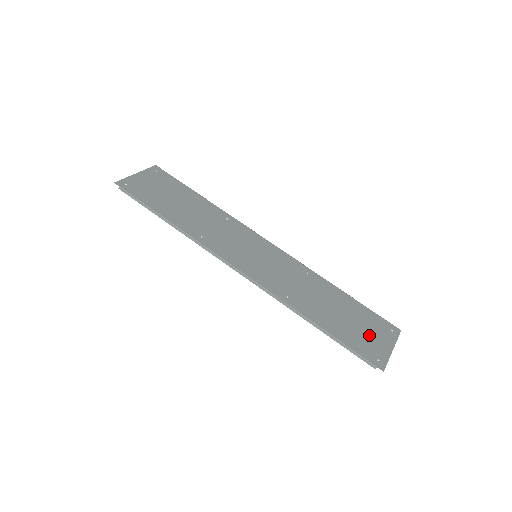
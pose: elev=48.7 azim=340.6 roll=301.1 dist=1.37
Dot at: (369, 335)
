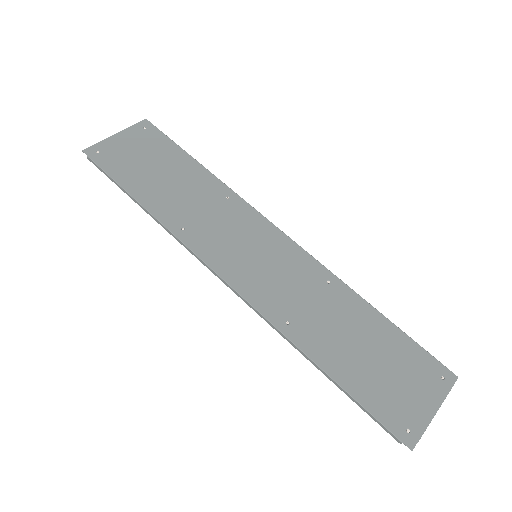
Dot at: (403, 386)
